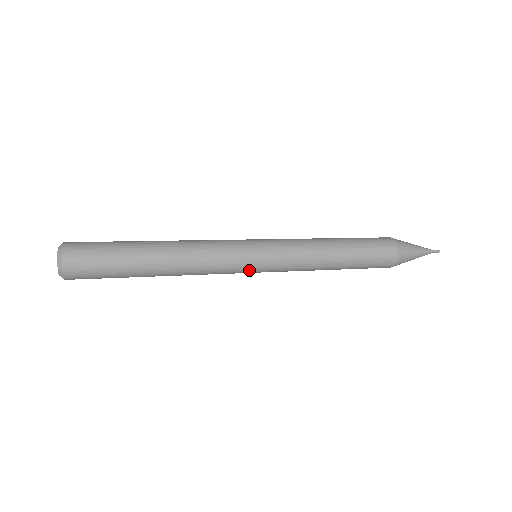
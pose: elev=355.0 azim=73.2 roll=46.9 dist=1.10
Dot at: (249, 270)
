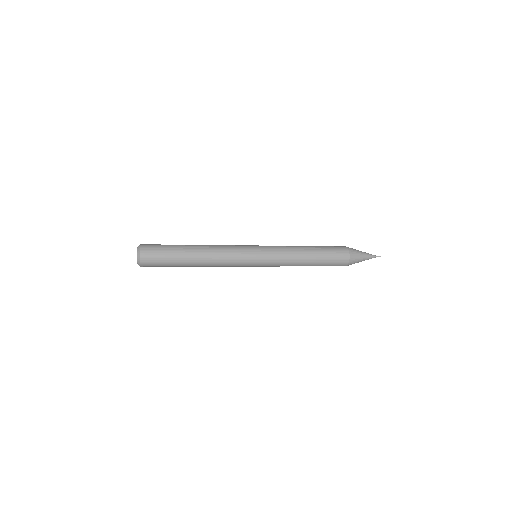
Dot at: (250, 266)
